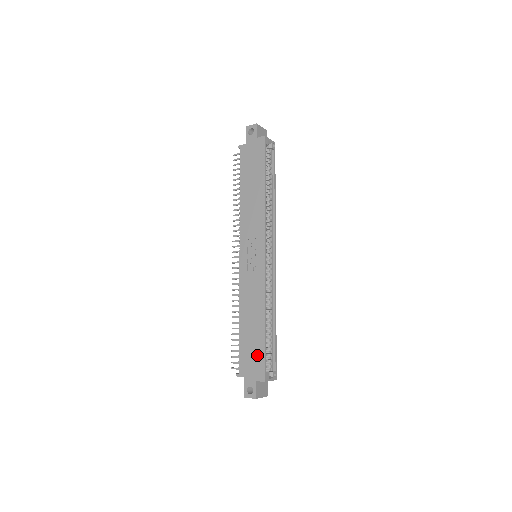
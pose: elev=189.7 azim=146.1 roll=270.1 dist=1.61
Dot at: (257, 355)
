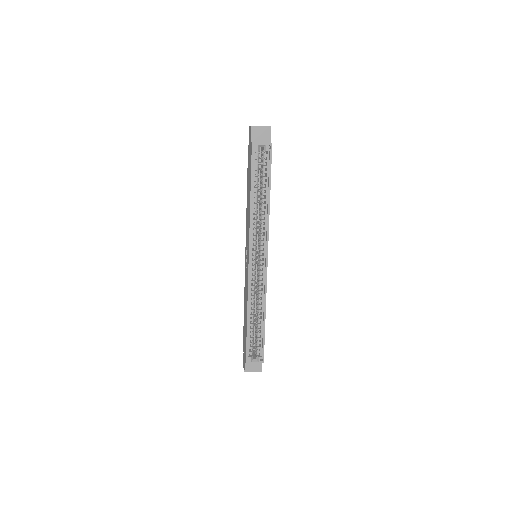
Dot at: (245, 341)
